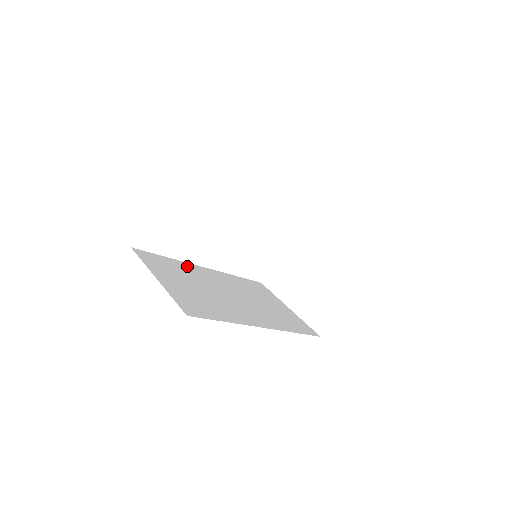
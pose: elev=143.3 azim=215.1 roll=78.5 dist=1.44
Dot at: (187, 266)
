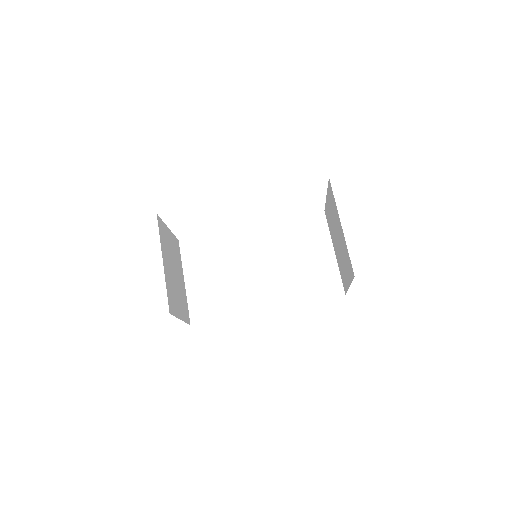
Dot at: (228, 238)
